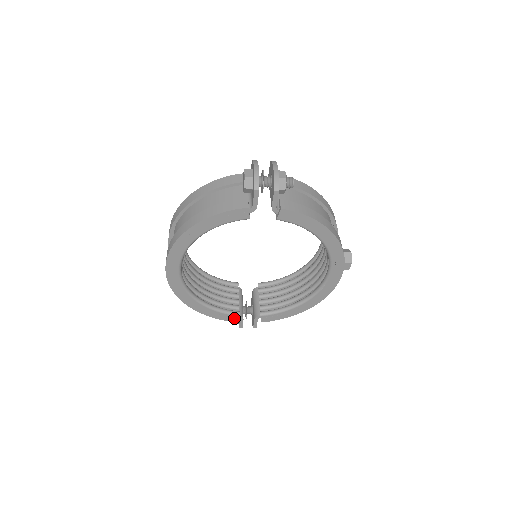
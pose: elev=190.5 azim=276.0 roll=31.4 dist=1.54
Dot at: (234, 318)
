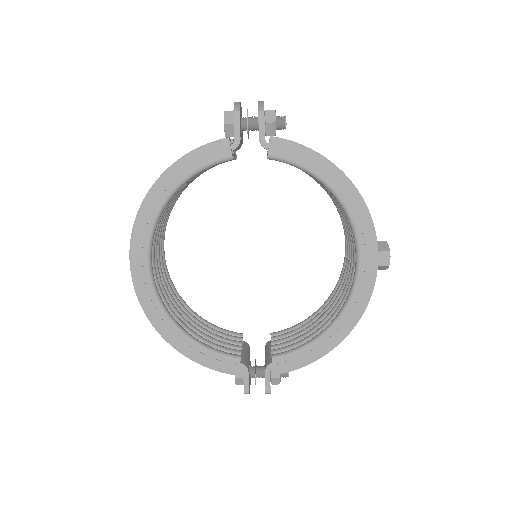
Dot at: (233, 366)
